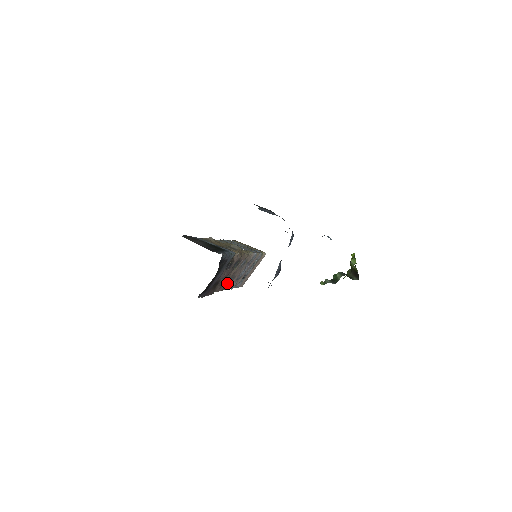
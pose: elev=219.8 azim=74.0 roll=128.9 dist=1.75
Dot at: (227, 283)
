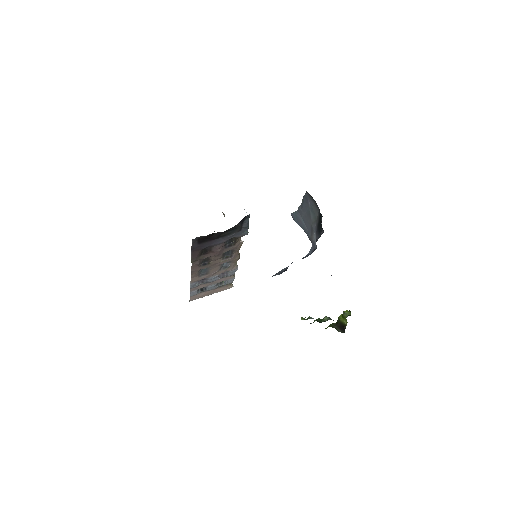
Dot at: (200, 271)
